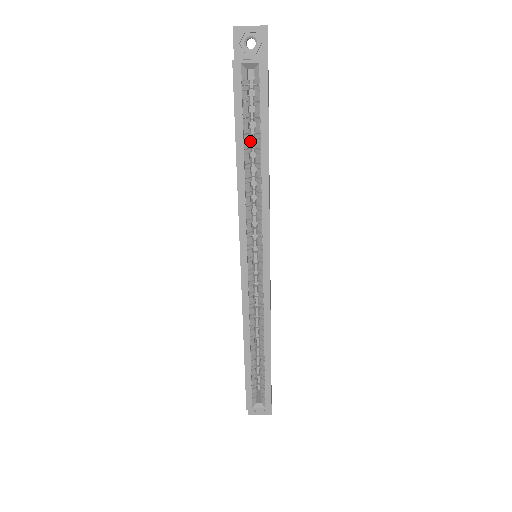
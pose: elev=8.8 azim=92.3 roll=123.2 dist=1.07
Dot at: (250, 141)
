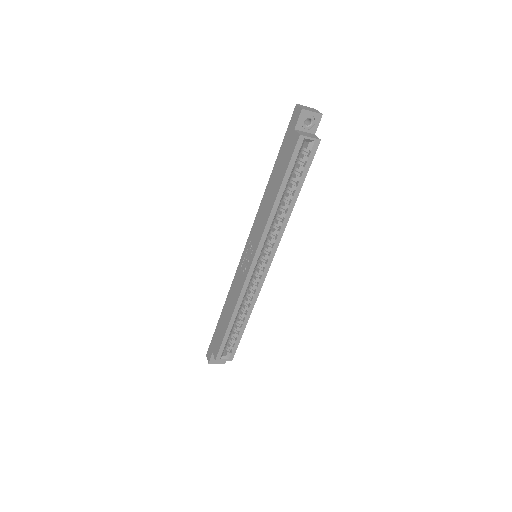
Dot at: occluded
